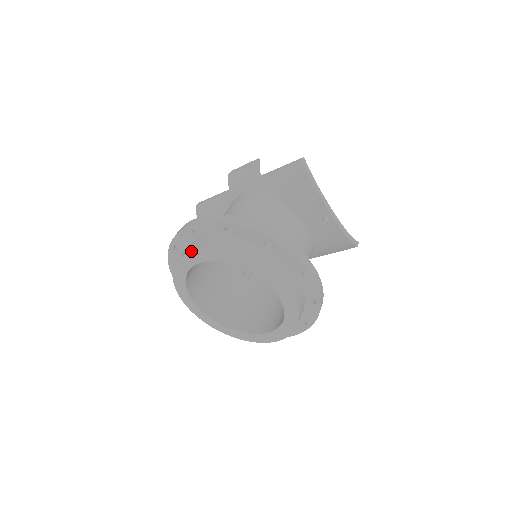
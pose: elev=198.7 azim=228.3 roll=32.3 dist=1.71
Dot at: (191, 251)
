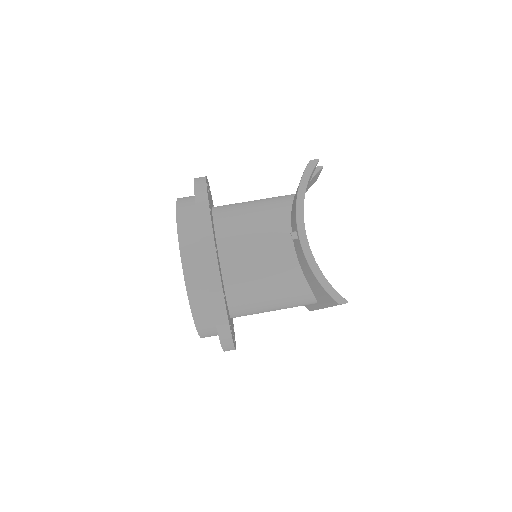
Dot at: occluded
